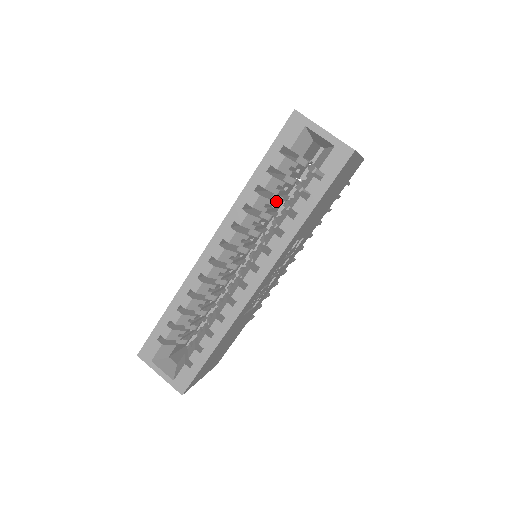
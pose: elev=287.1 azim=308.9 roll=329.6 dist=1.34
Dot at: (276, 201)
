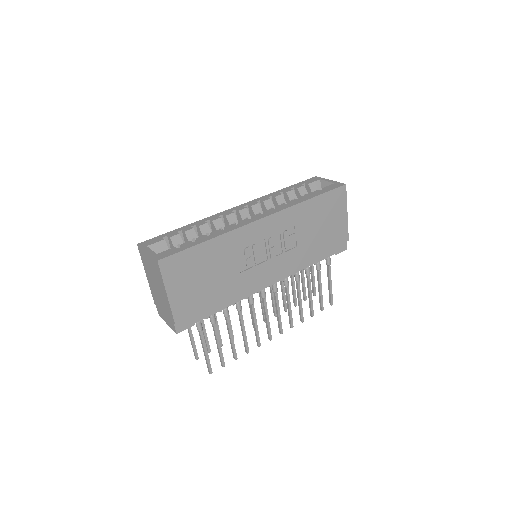
Dot at: occluded
